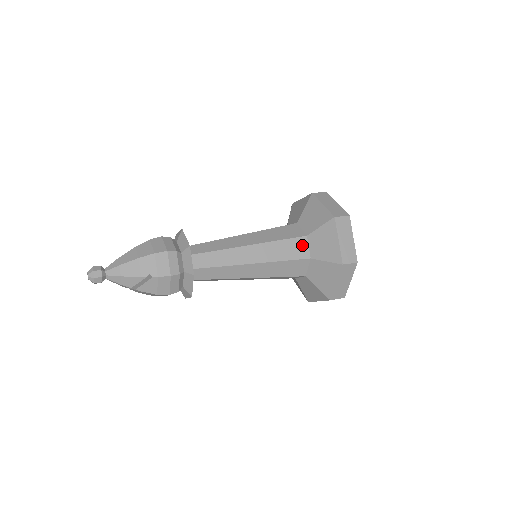
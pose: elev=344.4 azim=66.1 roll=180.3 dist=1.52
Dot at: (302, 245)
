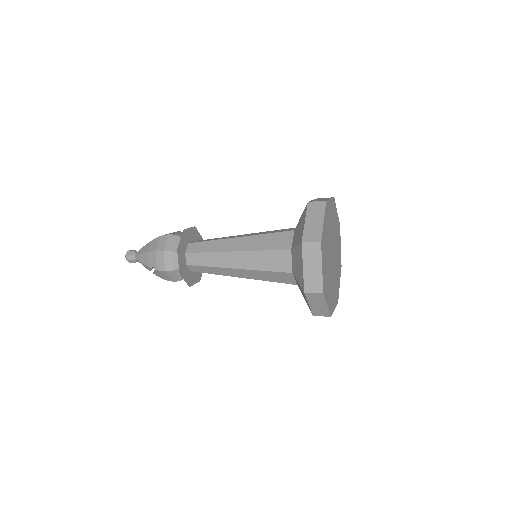
Dot at: (285, 258)
